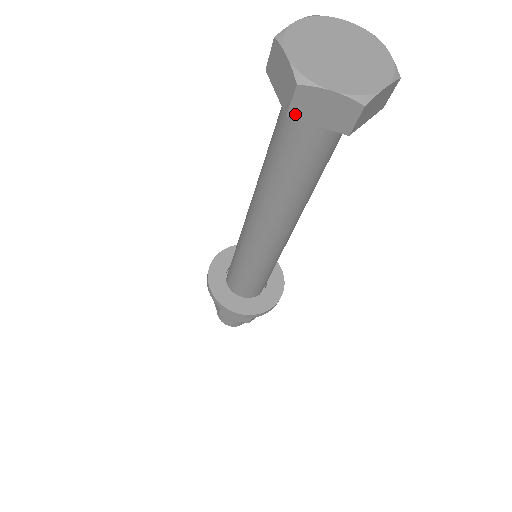
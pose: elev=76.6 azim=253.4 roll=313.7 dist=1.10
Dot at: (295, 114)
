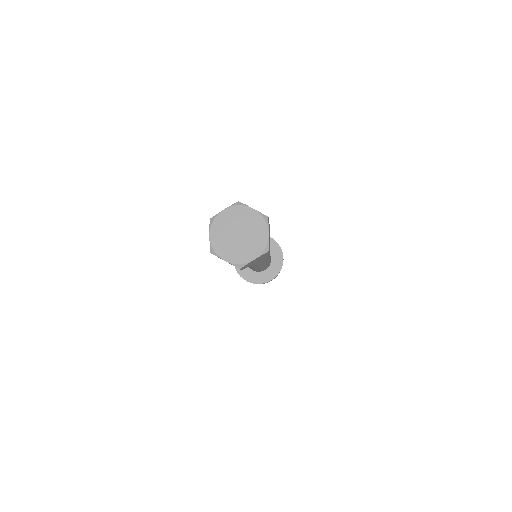
Dot at: occluded
